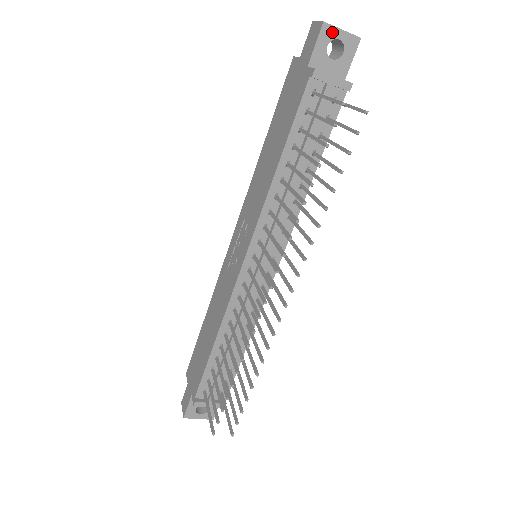
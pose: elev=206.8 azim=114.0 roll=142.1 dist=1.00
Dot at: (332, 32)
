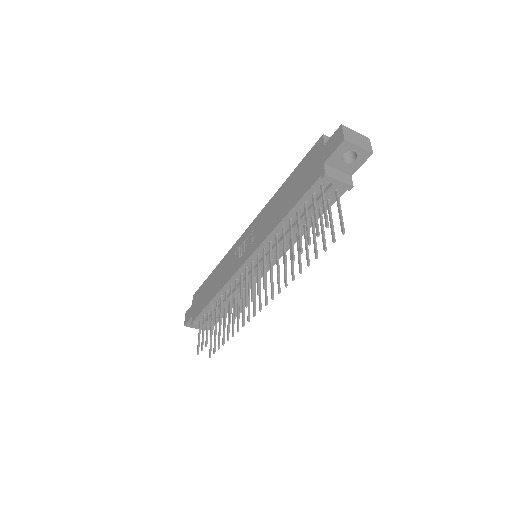
Dot at: (350, 146)
